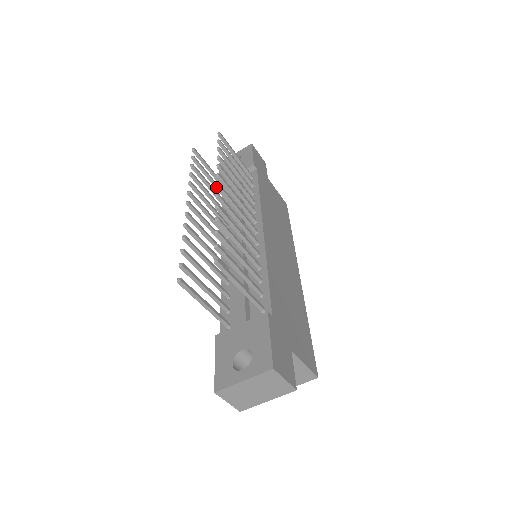
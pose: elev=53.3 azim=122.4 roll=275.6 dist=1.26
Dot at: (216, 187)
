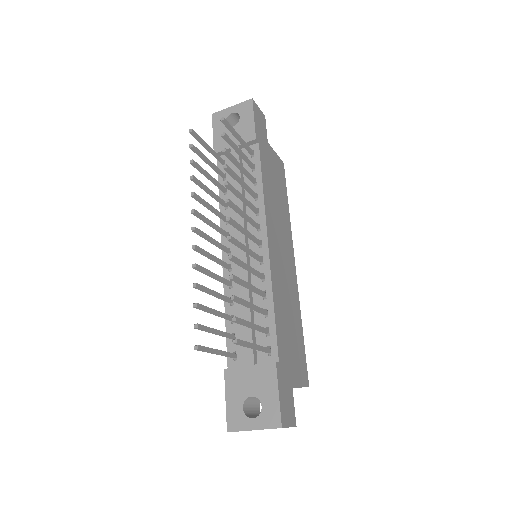
Dot at: (226, 221)
